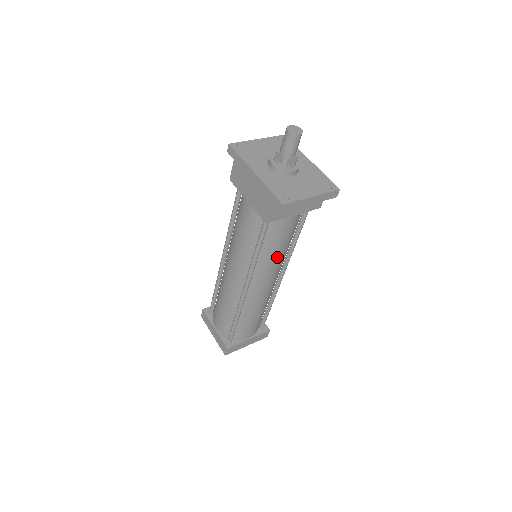
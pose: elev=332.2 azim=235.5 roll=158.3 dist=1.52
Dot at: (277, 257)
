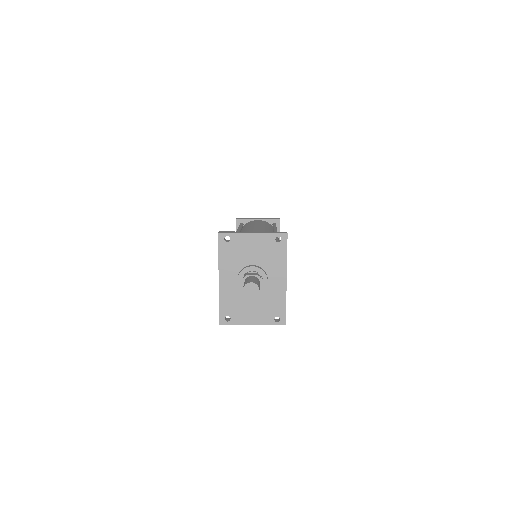
Dot at: occluded
